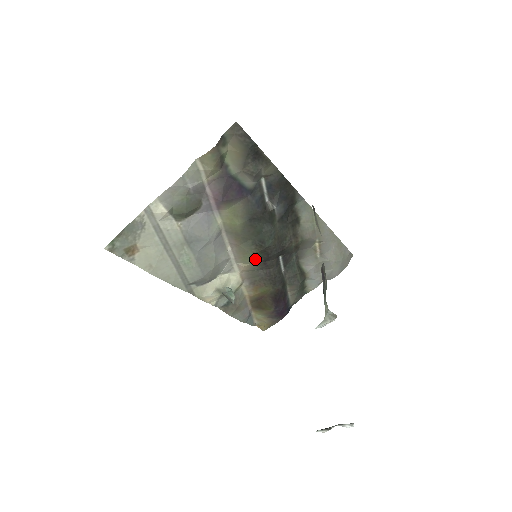
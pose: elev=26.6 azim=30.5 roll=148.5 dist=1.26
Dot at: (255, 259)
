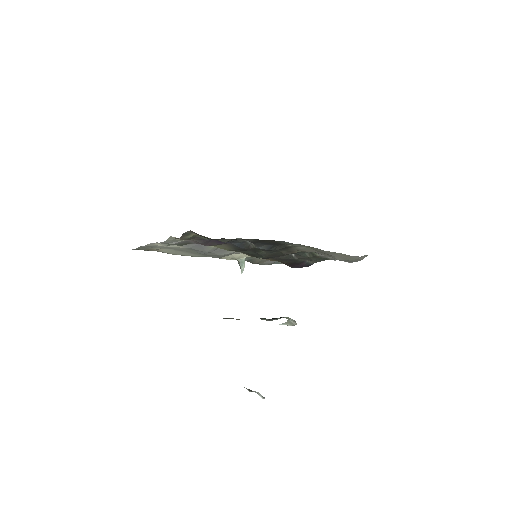
Dot at: occluded
